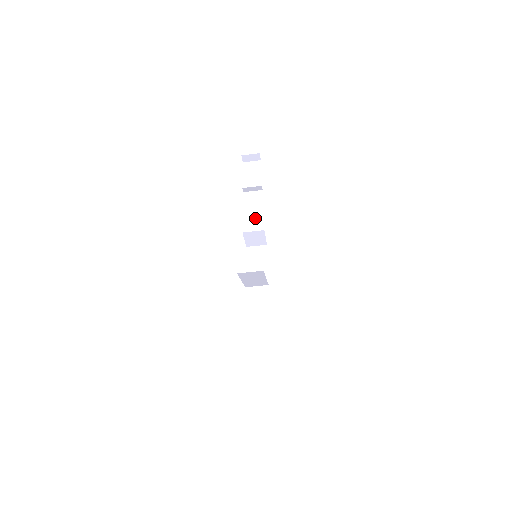
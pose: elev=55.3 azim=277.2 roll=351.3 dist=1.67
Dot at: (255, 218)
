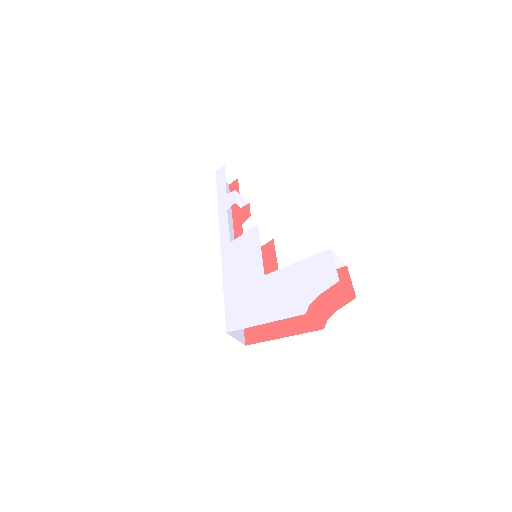
Dot at: occluded
